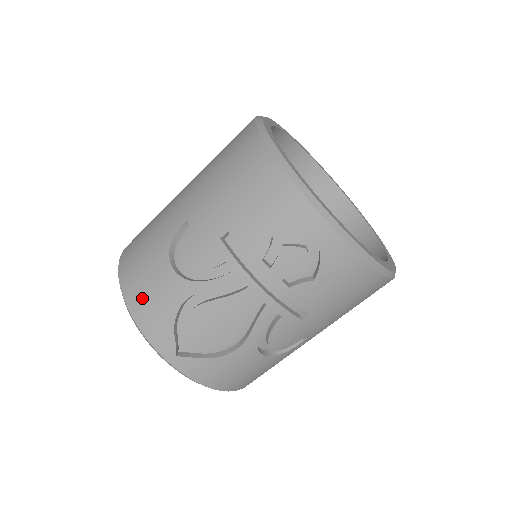
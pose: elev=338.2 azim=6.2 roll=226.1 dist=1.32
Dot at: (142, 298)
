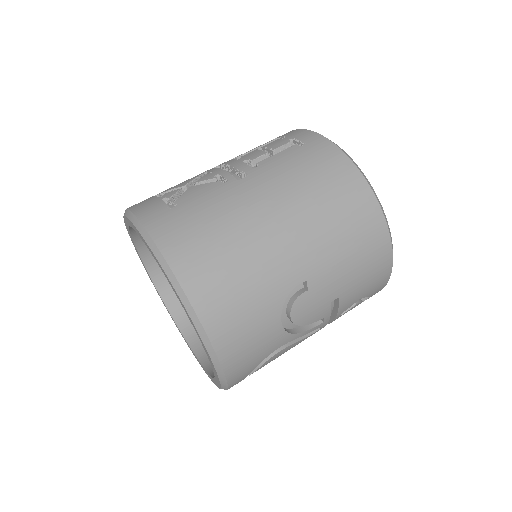
Dot at: (241, 352)
